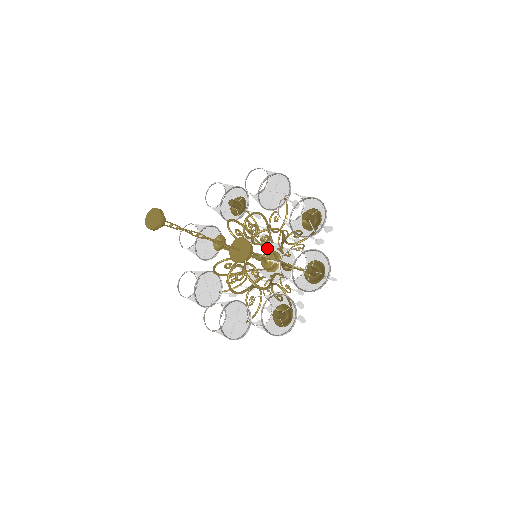
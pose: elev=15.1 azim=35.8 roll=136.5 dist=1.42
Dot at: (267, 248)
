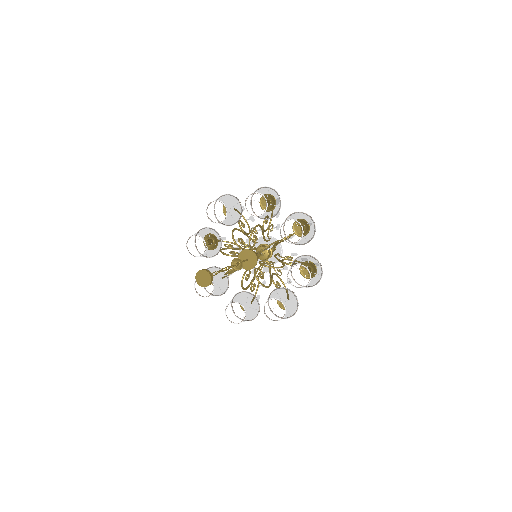
Dot at: occluded
